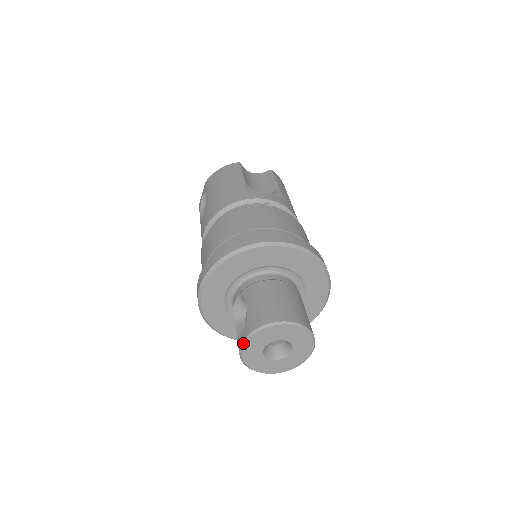
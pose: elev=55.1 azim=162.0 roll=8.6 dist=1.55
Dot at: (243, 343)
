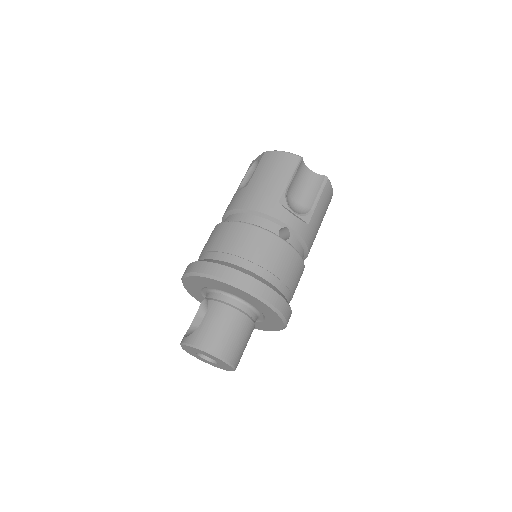
Dot at: (183, 344)
